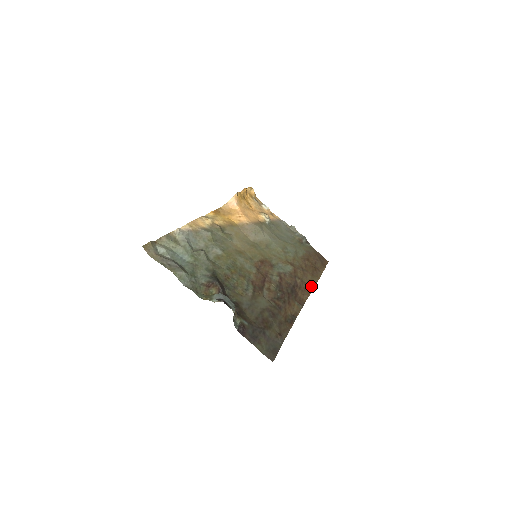
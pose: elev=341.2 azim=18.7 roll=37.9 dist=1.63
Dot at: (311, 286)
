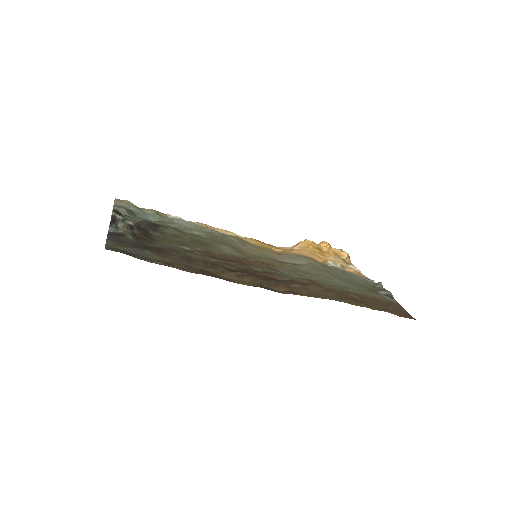
Dot at: (317, 296)
